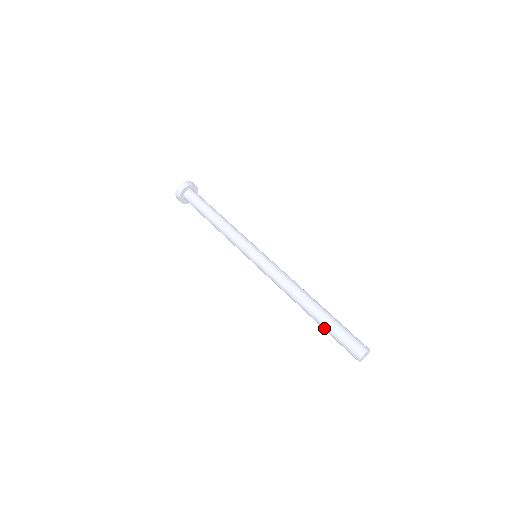
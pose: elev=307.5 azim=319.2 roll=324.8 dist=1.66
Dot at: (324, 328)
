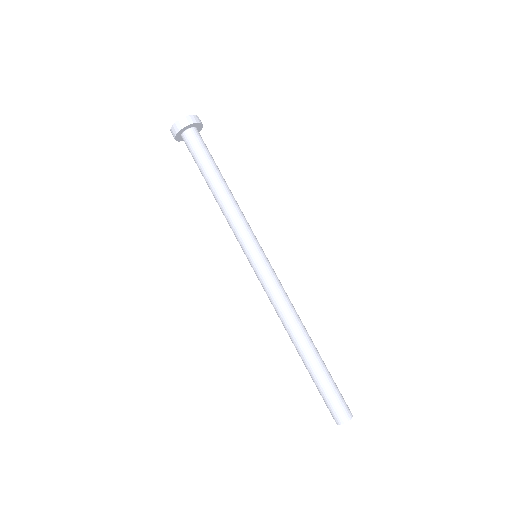
Dot at: (310, 375)
